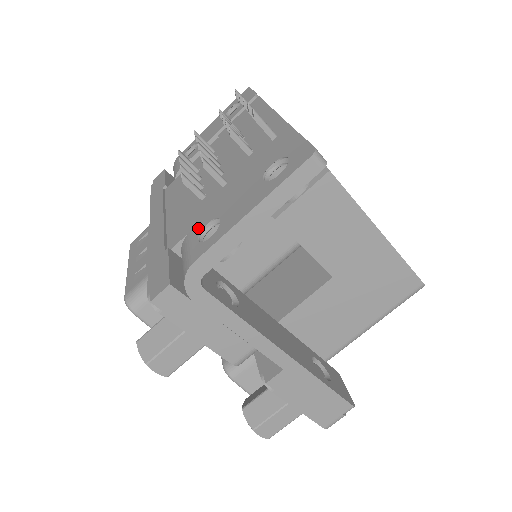
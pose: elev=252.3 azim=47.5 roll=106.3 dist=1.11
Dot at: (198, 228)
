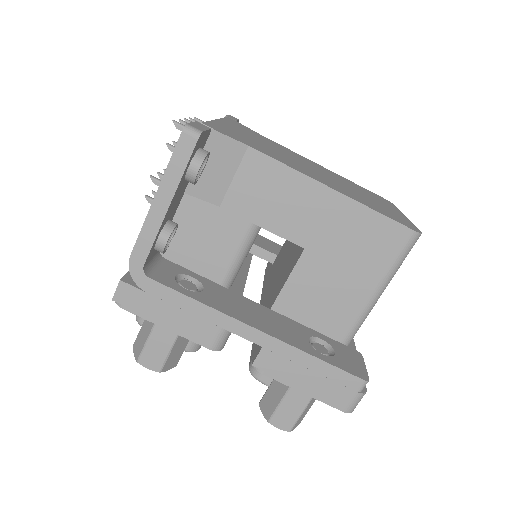
Dot at: occluded
